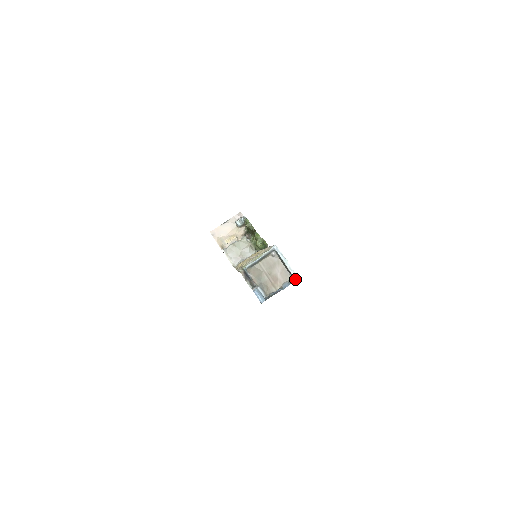
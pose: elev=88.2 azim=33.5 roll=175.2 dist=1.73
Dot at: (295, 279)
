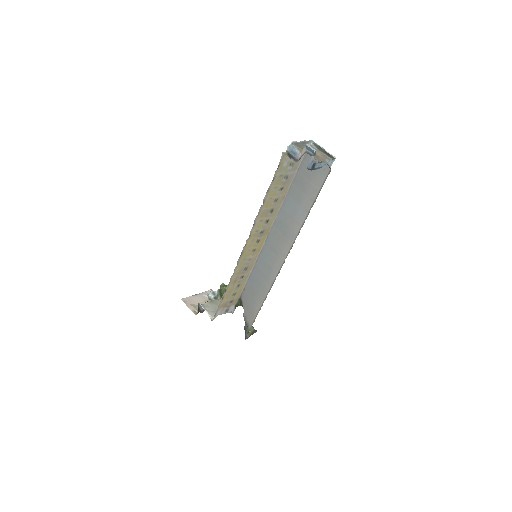
Dot at: occluded
